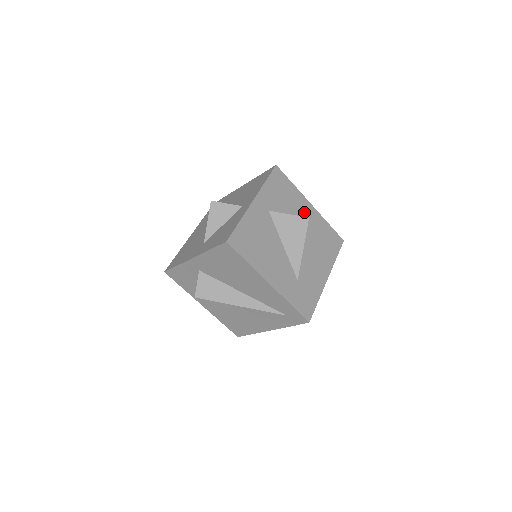
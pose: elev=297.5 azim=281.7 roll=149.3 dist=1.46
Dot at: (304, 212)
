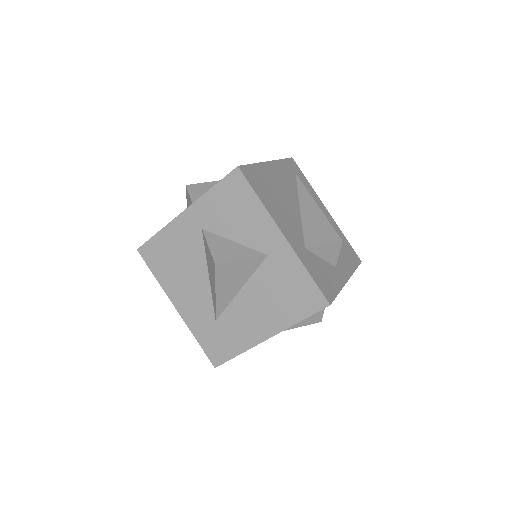
Dot at: (264, 243)
